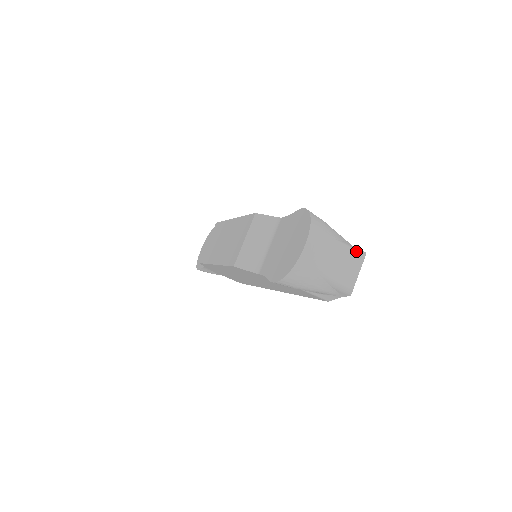
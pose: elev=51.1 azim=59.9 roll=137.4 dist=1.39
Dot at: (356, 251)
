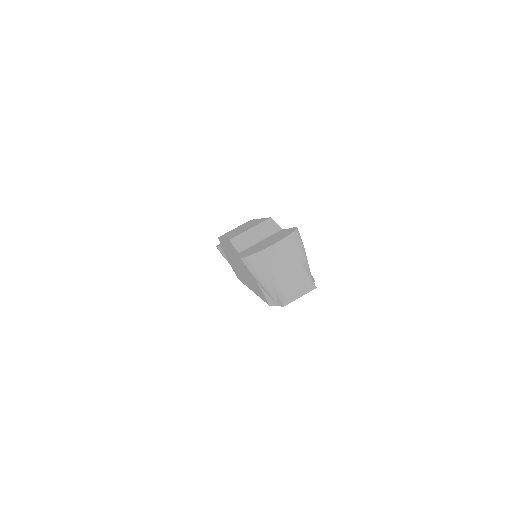
Dot at: (308, 278)
